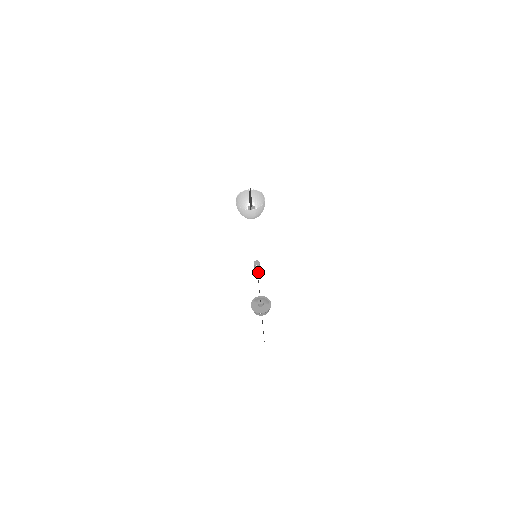
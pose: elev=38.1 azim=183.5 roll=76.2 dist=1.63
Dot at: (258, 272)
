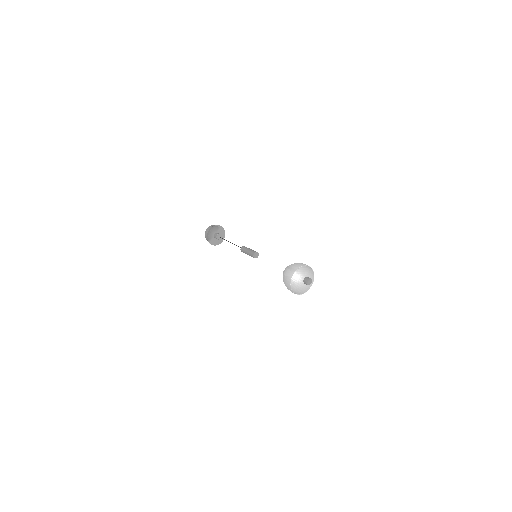
Dot at: occluded
